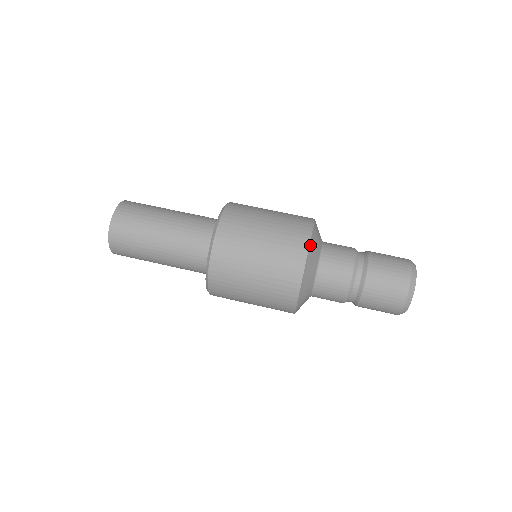
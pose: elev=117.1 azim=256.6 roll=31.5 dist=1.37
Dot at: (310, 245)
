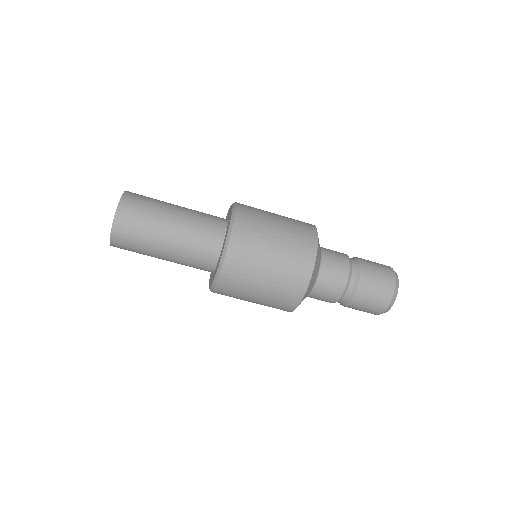
Dot at: (306, 293)
